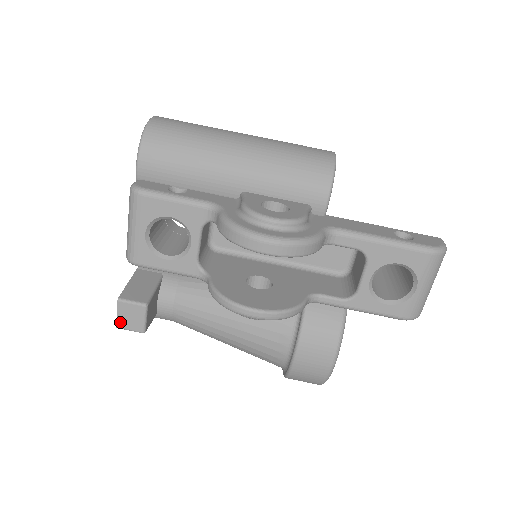
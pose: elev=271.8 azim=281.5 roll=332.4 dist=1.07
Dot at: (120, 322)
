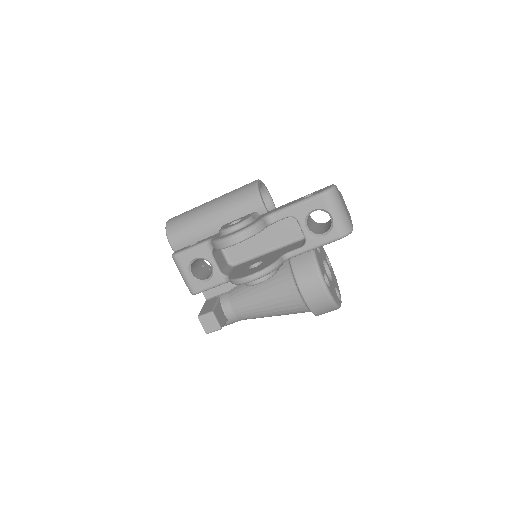
Dot at: (206, 329)
